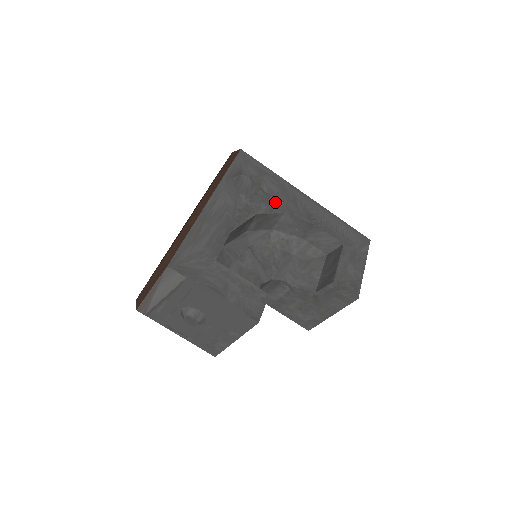
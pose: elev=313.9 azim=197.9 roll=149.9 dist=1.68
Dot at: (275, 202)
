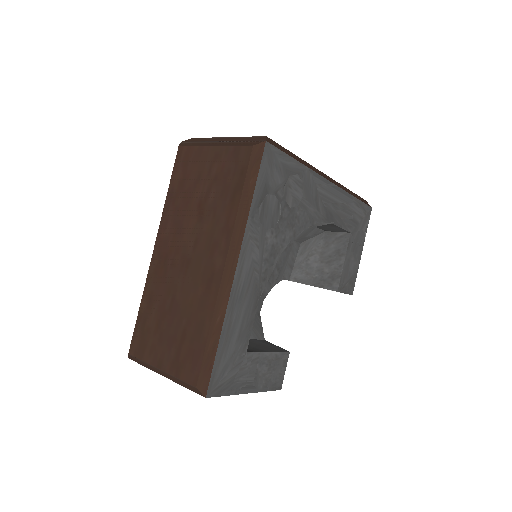
Dot at: (299, 217)
